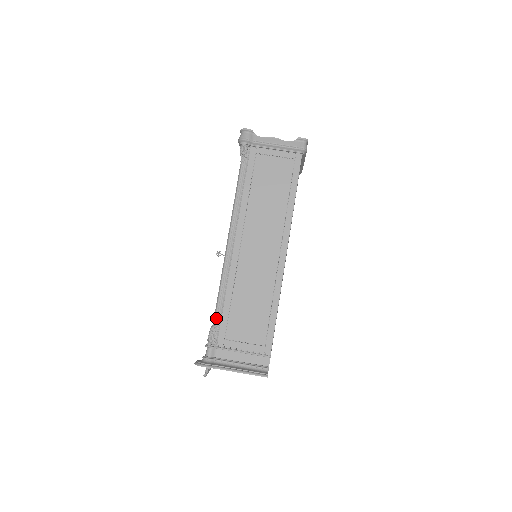
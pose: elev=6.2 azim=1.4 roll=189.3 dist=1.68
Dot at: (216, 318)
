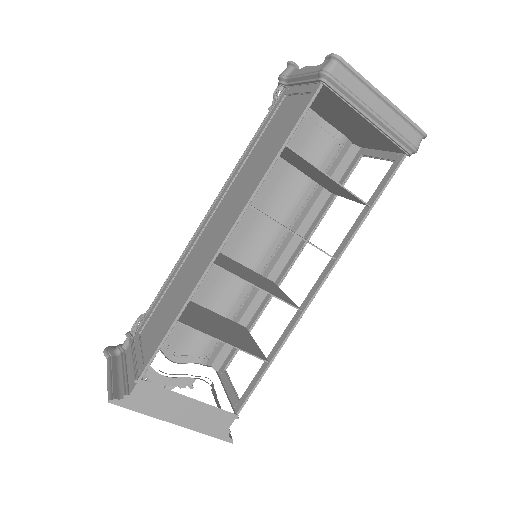
Dot at: (151, 304)
